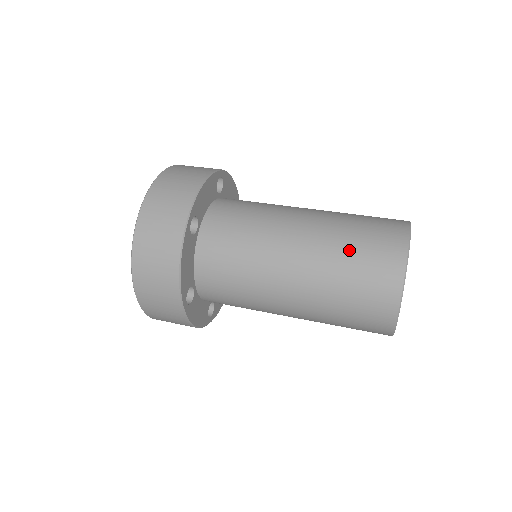
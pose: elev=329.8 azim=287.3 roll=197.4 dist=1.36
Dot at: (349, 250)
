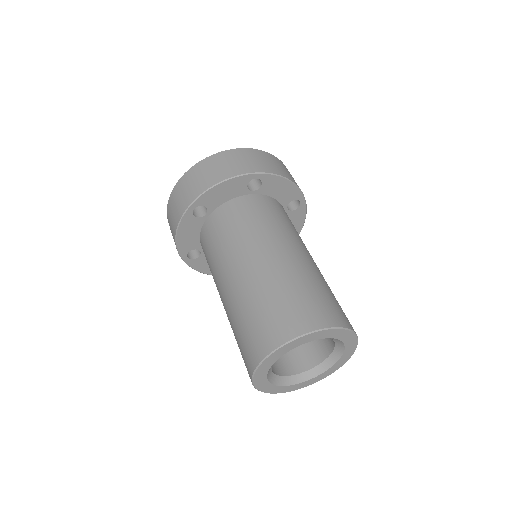
Dot at: (250, 311)
